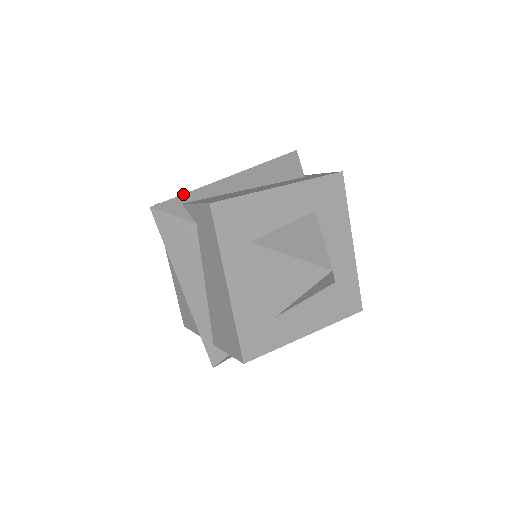
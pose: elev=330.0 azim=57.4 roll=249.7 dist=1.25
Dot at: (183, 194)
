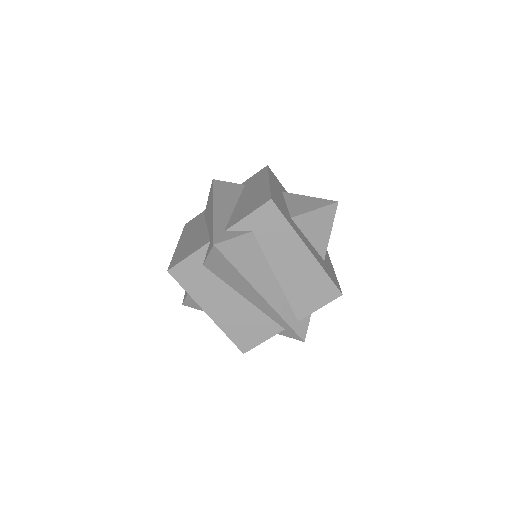
Dot at: (213, 228)
